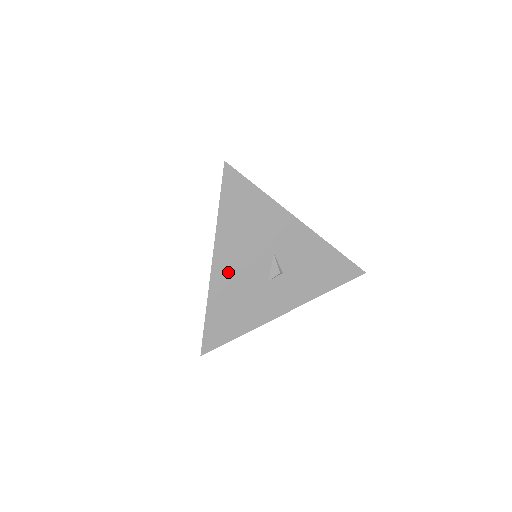
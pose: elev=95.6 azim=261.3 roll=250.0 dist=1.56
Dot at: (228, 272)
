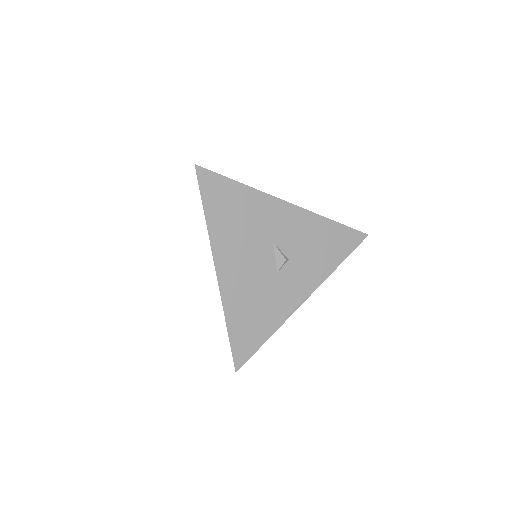
Dot at: (235, 275)
